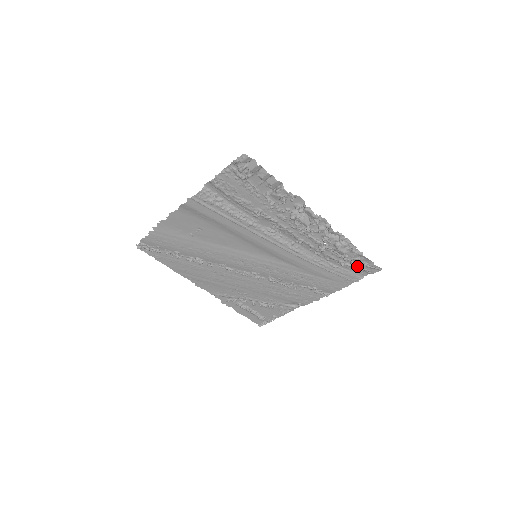
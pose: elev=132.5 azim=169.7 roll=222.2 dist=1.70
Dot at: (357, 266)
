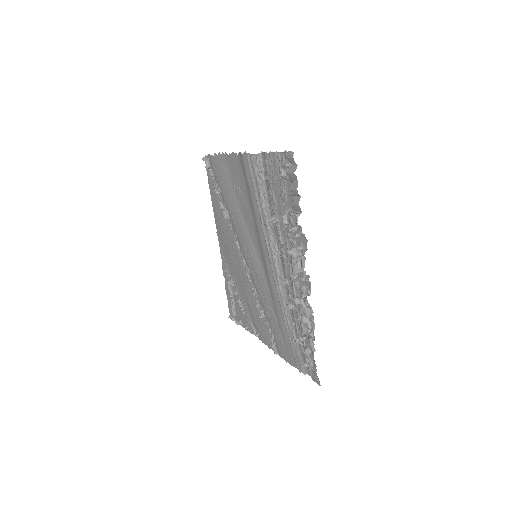
Dot at: (307, 357)
